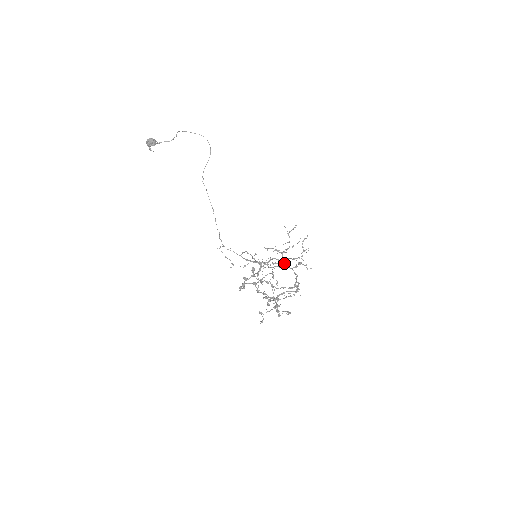
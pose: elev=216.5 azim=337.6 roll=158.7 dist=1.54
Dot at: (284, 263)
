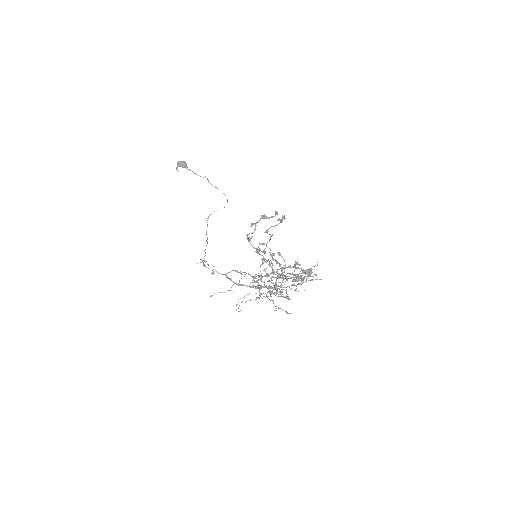
Dot at: (285, 276)
